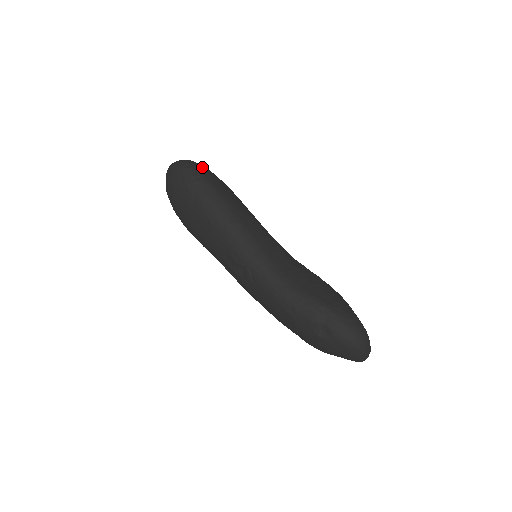
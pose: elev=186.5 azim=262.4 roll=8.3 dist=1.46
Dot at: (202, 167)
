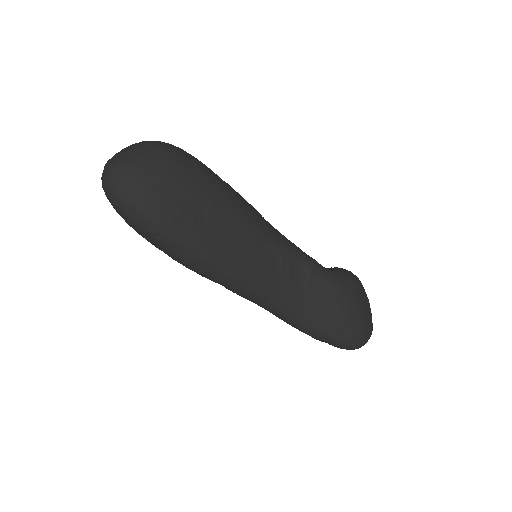
Dot at: (155, 201)
